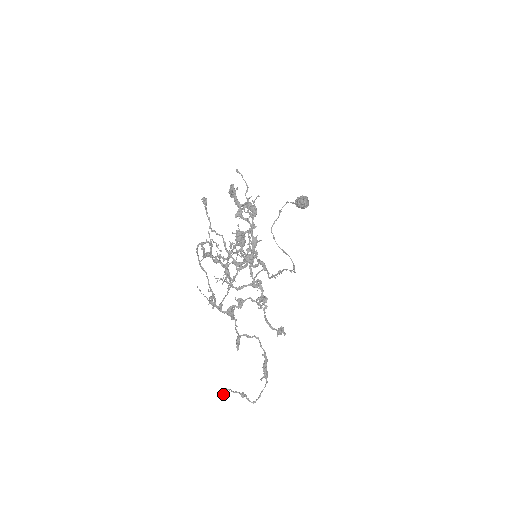
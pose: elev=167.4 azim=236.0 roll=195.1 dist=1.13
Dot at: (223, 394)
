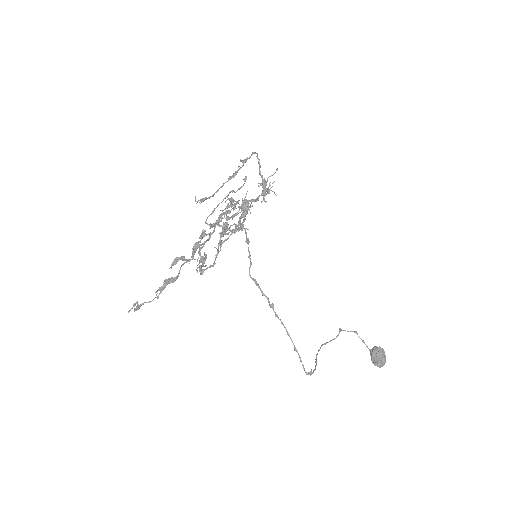
Dot at: (132, 307)
